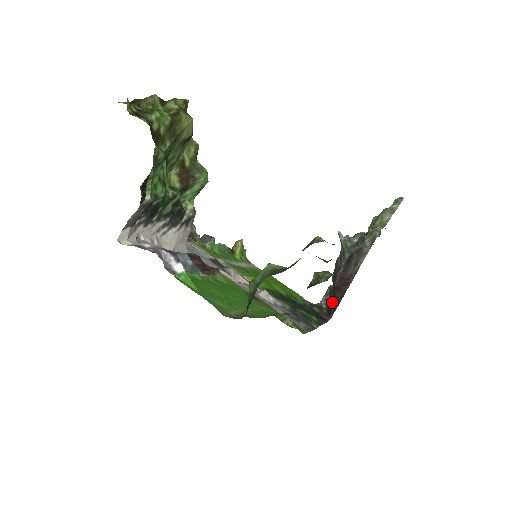
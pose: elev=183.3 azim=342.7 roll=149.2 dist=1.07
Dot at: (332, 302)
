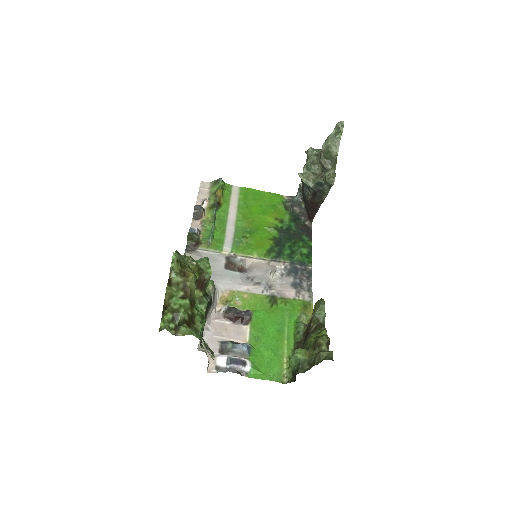
Dot at: (309, 213)
